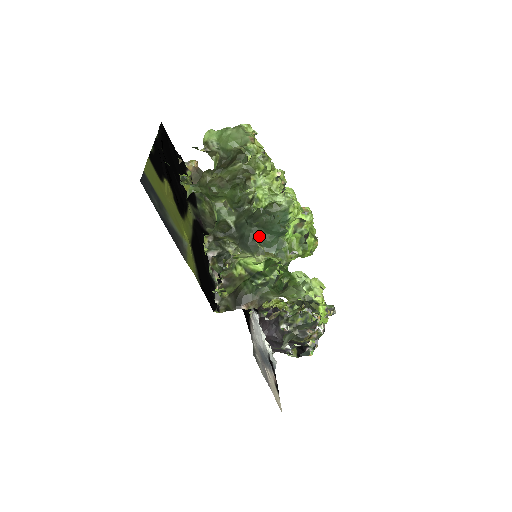
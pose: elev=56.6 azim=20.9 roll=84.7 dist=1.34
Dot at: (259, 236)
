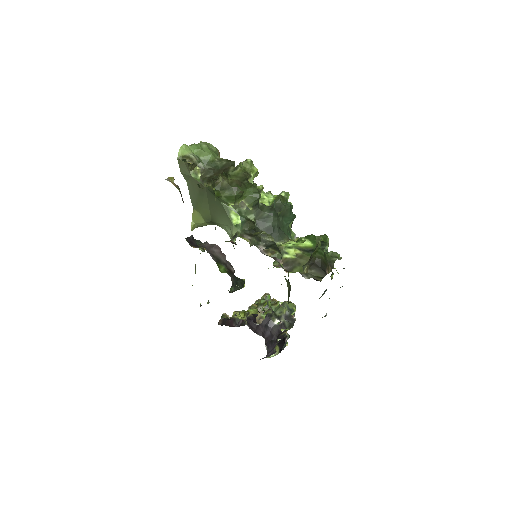
Dot at: (281, 225)
